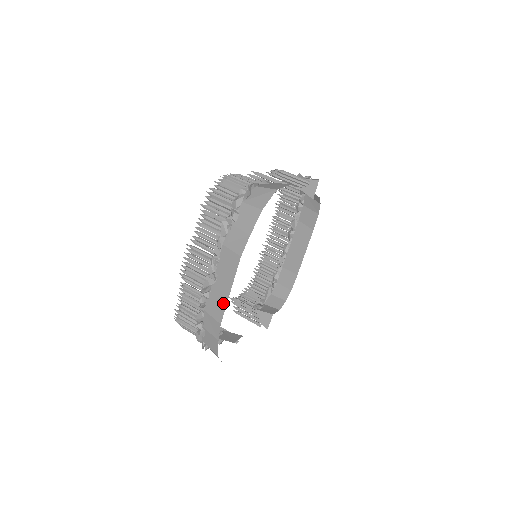
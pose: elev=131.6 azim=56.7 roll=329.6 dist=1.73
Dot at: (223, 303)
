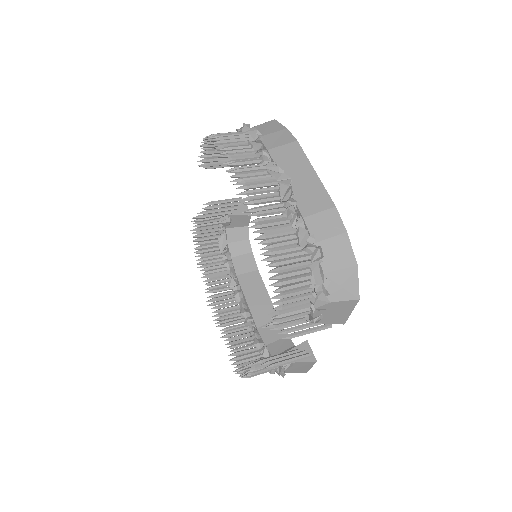
Dot at: (318, 187)
